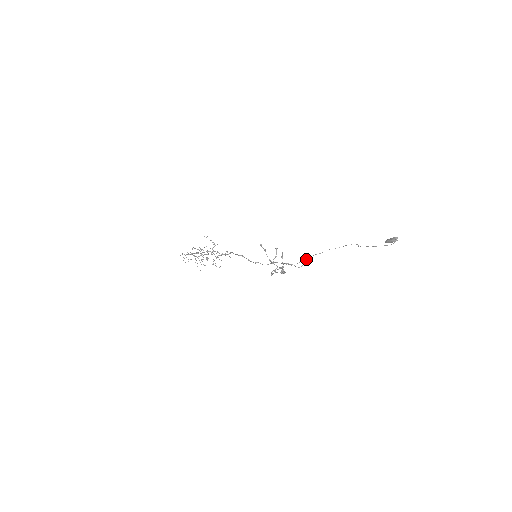
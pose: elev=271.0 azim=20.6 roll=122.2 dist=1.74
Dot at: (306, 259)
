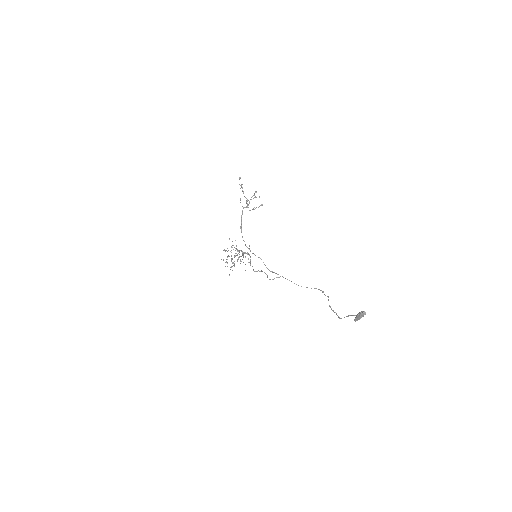
Dot at: (280, 276)
